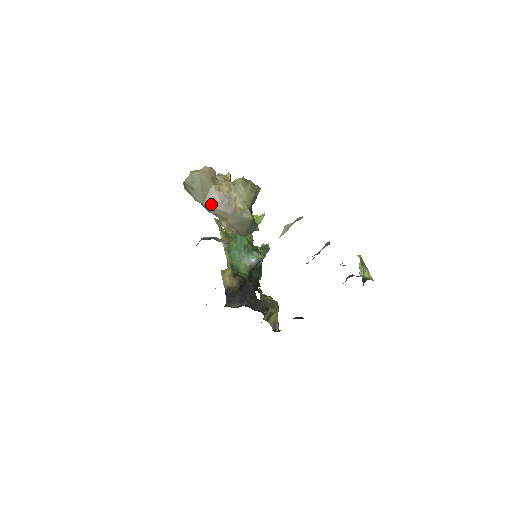
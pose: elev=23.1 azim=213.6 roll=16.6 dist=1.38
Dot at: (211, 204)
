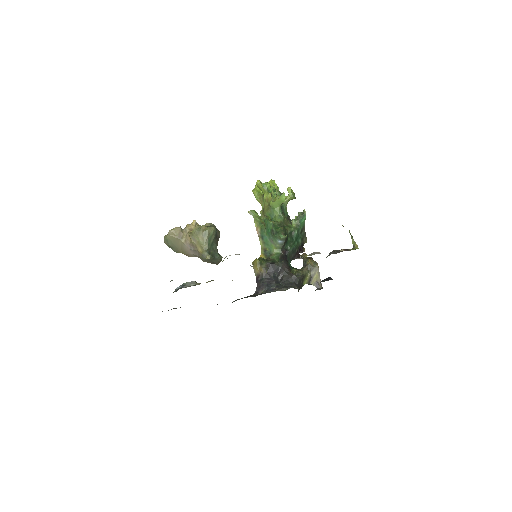
Dot at: (186, 252)
